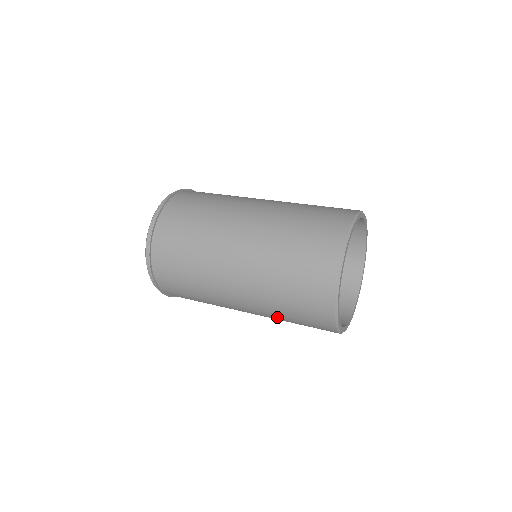
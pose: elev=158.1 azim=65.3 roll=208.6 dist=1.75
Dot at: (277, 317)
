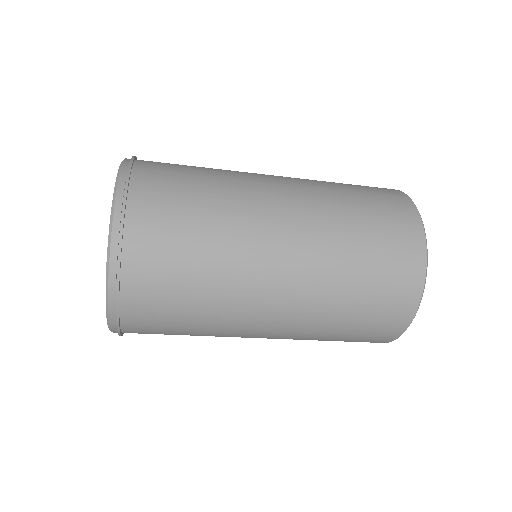
Dot at: (341, 229)
